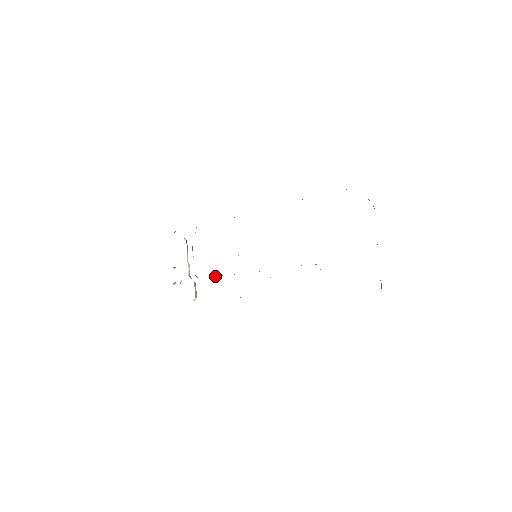
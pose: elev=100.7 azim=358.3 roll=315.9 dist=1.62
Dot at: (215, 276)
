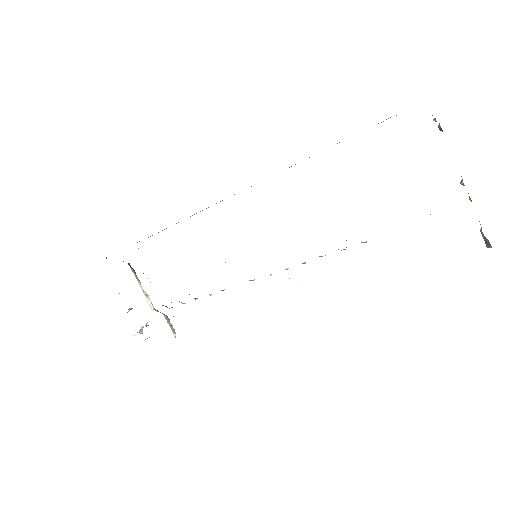
Dot at: (195, 298)
